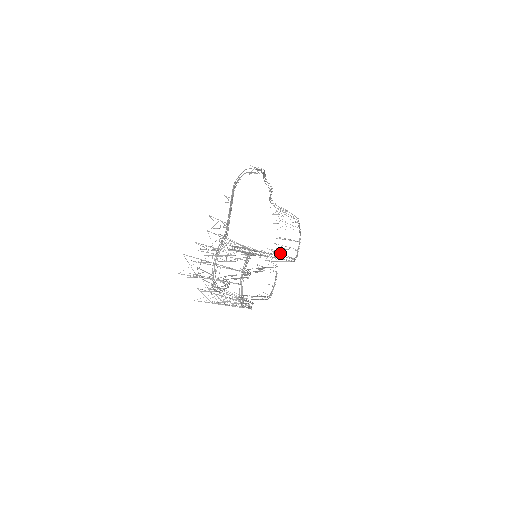
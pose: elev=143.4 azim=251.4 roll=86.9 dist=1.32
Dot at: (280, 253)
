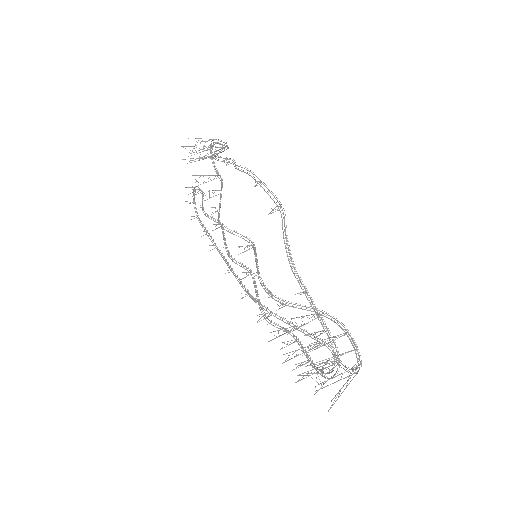
Dot at: occluded
